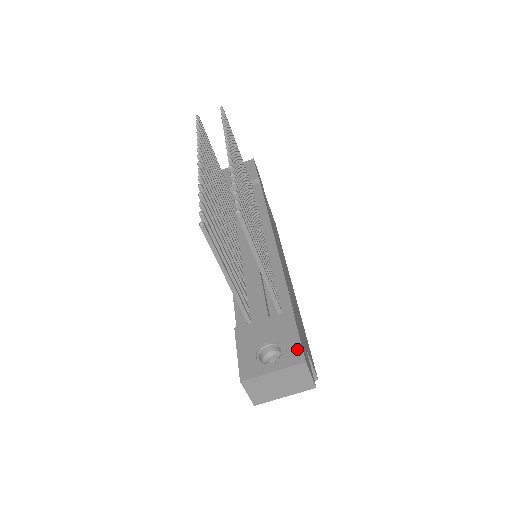
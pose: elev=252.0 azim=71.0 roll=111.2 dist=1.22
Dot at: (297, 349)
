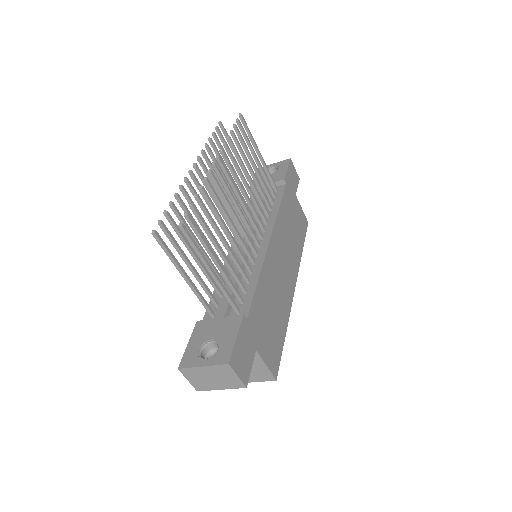
Dot at: (228, 351)
